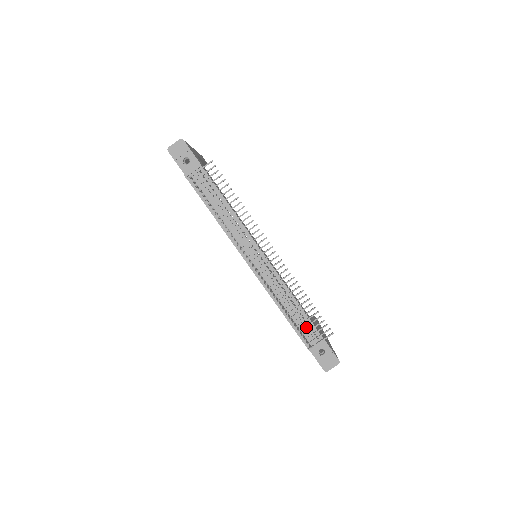
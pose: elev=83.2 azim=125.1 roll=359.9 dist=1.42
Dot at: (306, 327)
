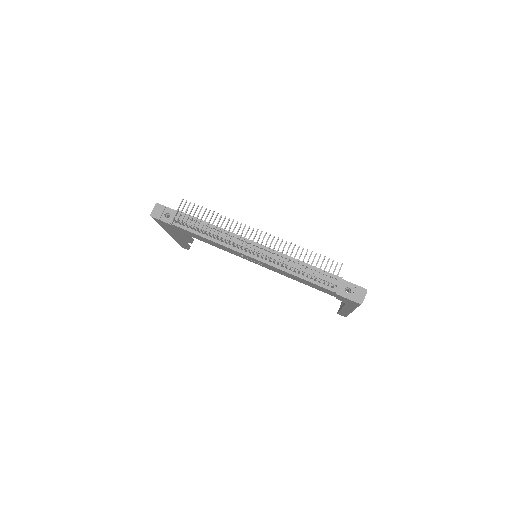
Dot at: (322, 276)
